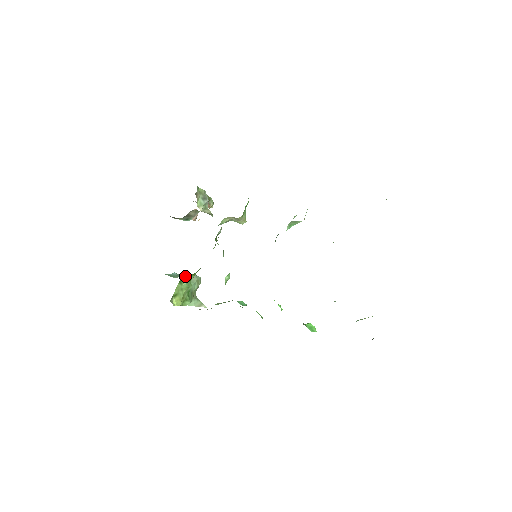
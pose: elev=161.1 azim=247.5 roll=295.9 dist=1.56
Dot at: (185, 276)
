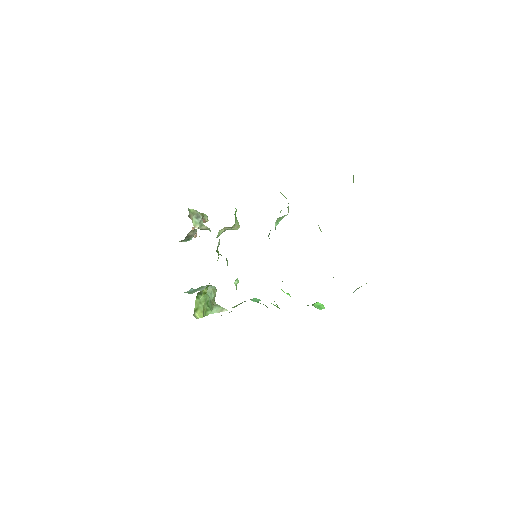
Dot at: (201, 289)
